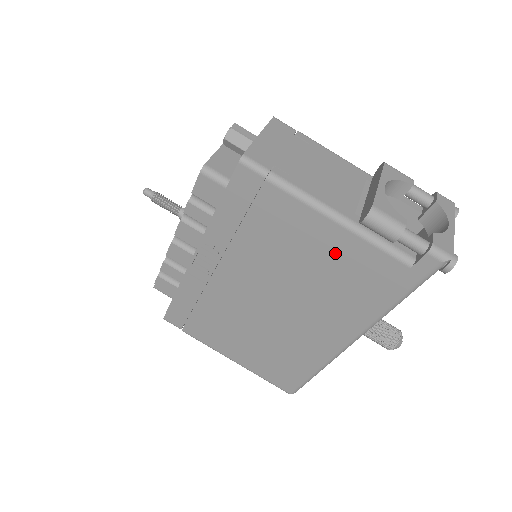
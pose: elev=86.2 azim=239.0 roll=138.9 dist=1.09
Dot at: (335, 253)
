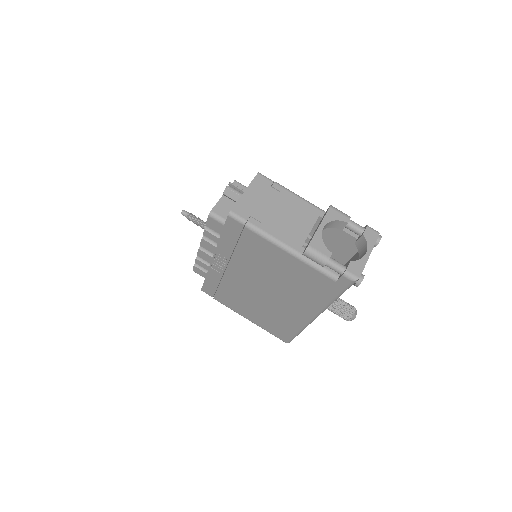
Dot at: (292, 269)
